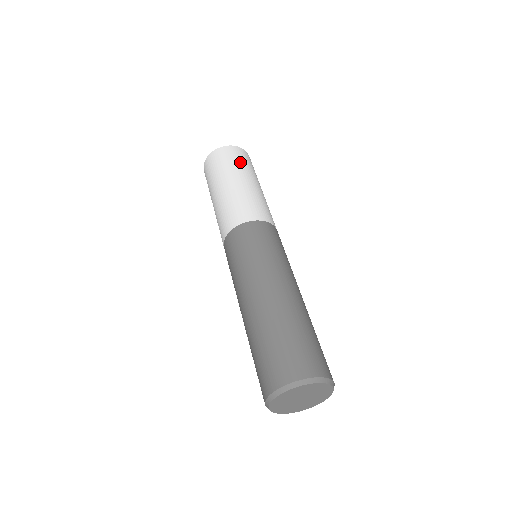
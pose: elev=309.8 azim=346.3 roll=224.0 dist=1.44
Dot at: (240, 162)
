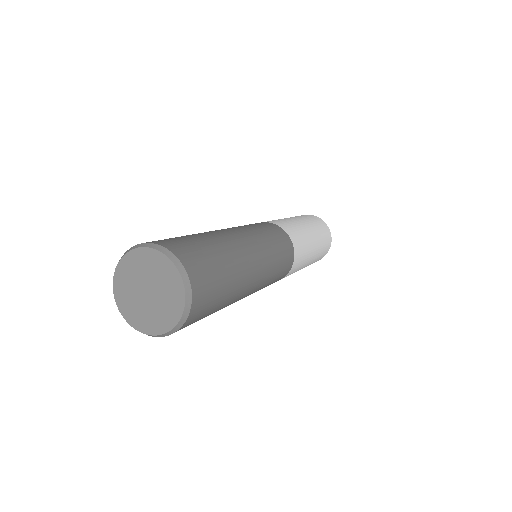
Dot at: (317, 224)
